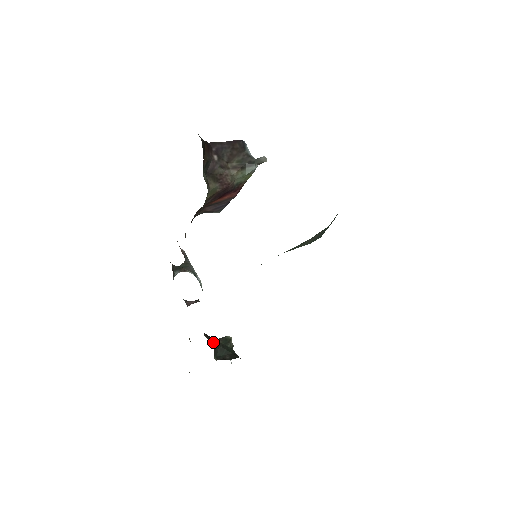
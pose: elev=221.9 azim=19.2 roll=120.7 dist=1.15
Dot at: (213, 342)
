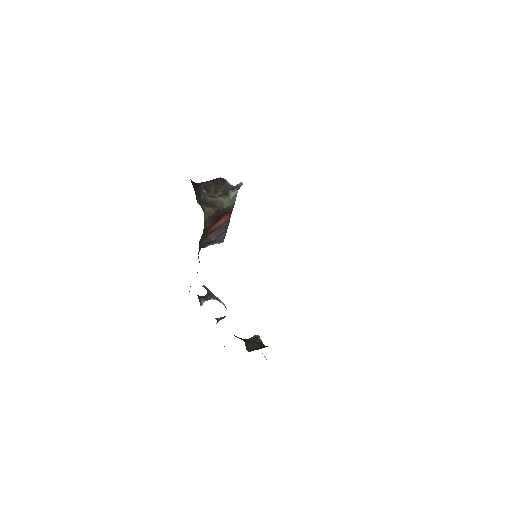
Dot at: (243, 340)
